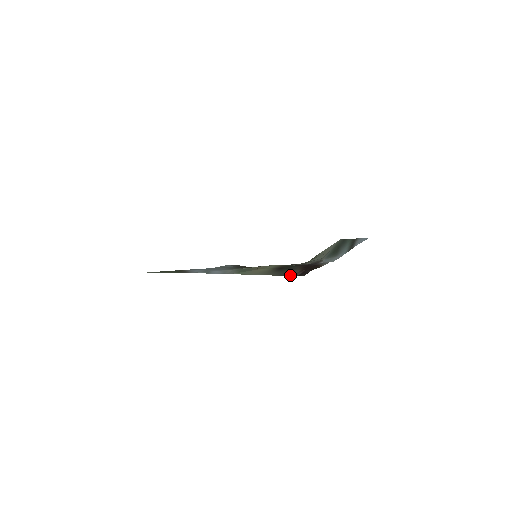
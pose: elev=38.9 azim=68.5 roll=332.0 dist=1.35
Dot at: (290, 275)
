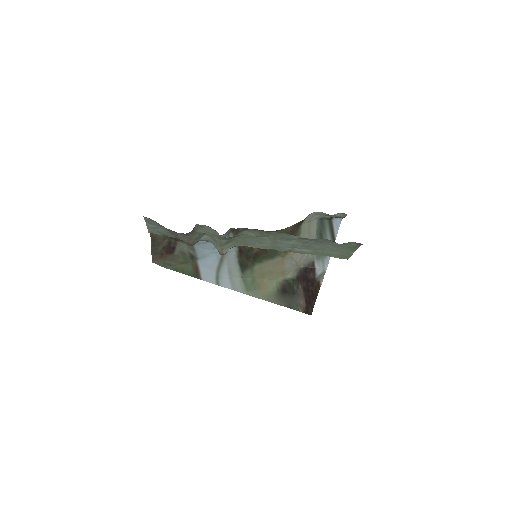
Dot at: (297, 309)
